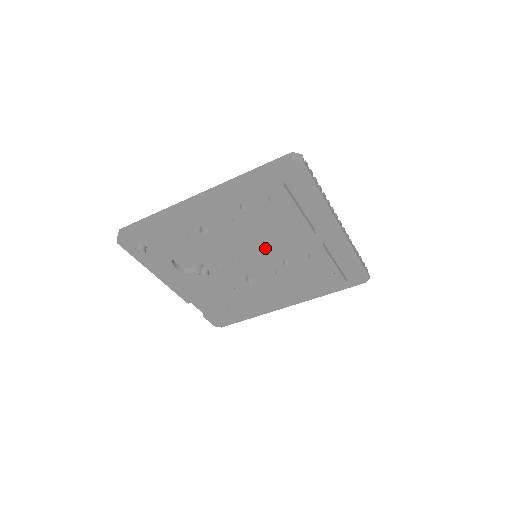
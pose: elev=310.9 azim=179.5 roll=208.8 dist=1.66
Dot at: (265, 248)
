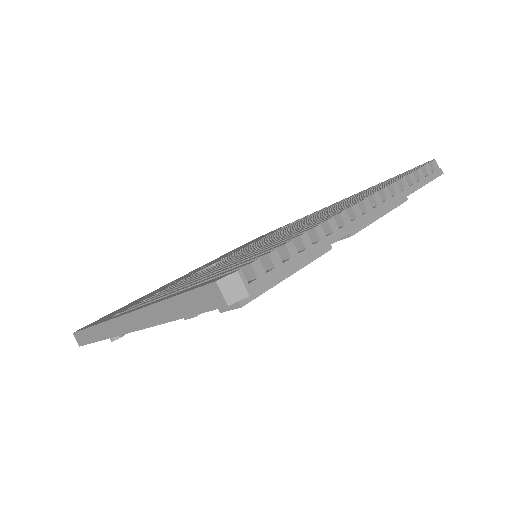
Dot at: occluded
